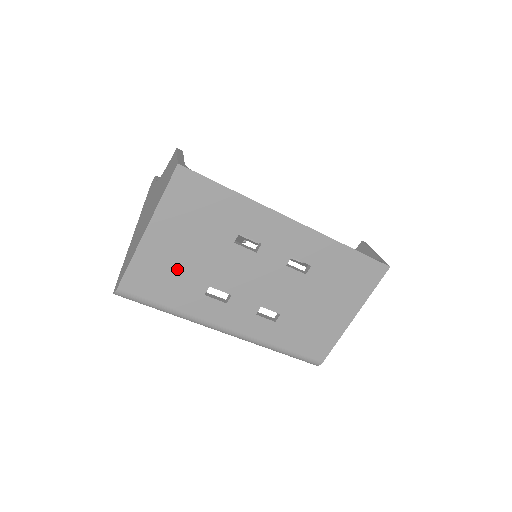
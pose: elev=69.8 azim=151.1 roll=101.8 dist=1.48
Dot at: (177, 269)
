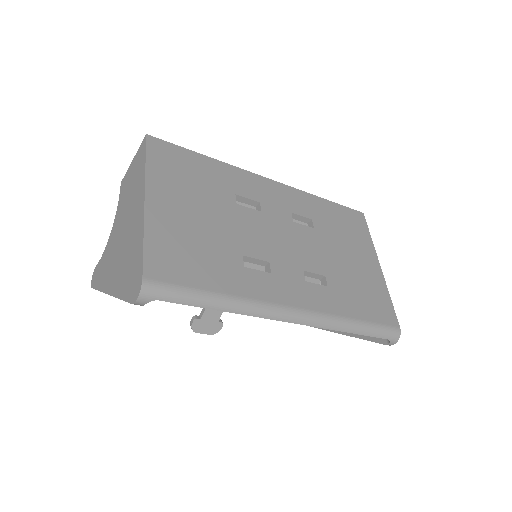
Dot at: (199, 240)
